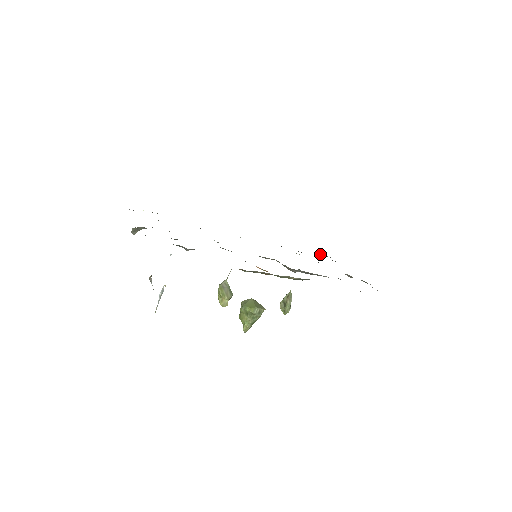
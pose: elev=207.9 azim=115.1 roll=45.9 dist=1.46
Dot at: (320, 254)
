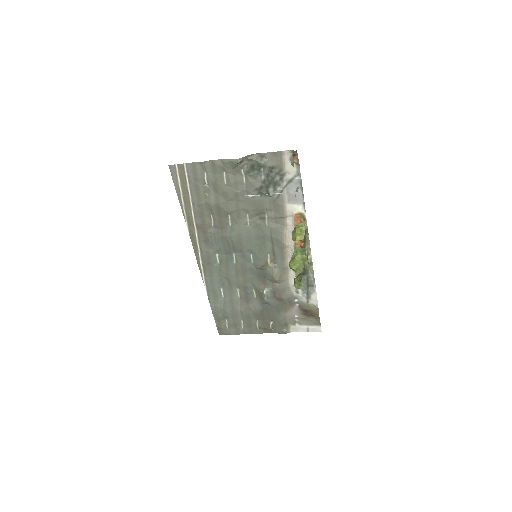
Dot at: (225, 322)
